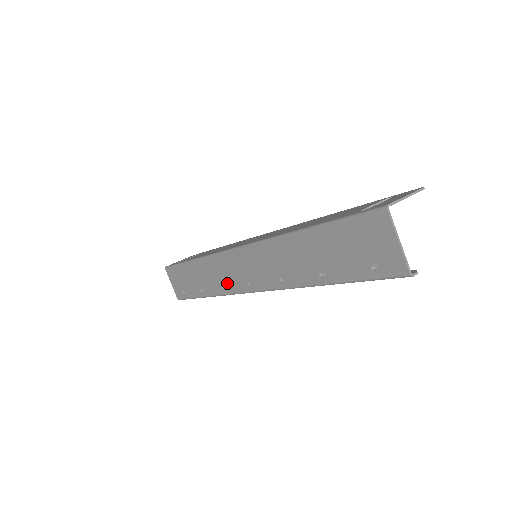
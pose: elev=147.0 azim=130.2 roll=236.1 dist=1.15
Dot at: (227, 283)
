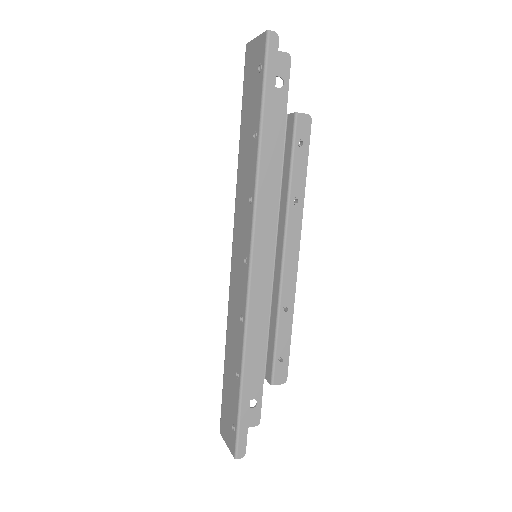
Dot at: (240, 304)
